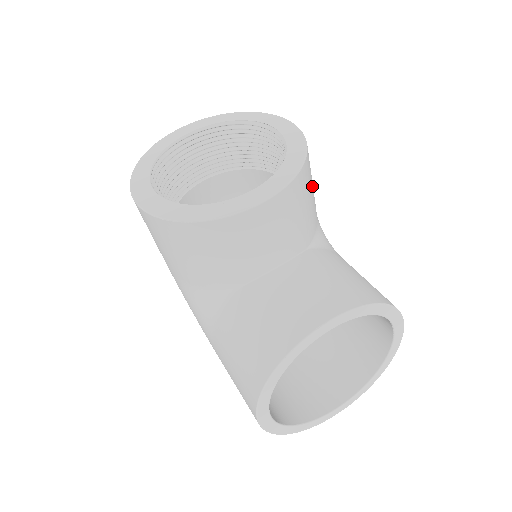
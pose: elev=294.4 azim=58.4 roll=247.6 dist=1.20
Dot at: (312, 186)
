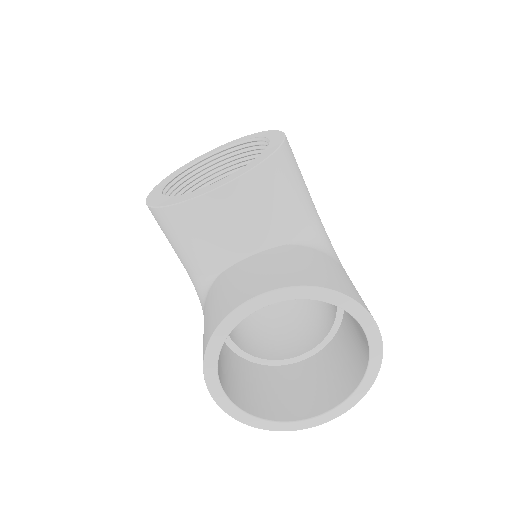
Dot at: (292, 185)
